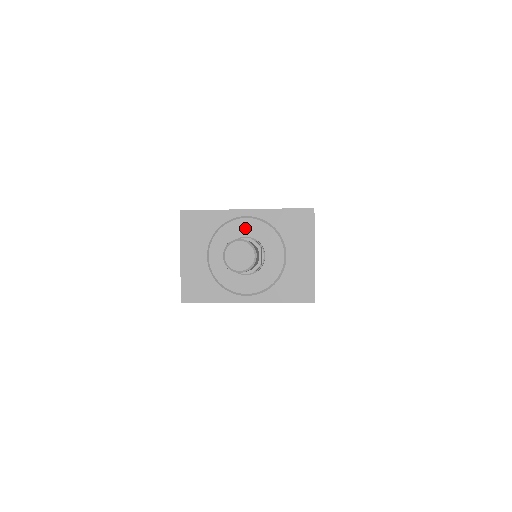
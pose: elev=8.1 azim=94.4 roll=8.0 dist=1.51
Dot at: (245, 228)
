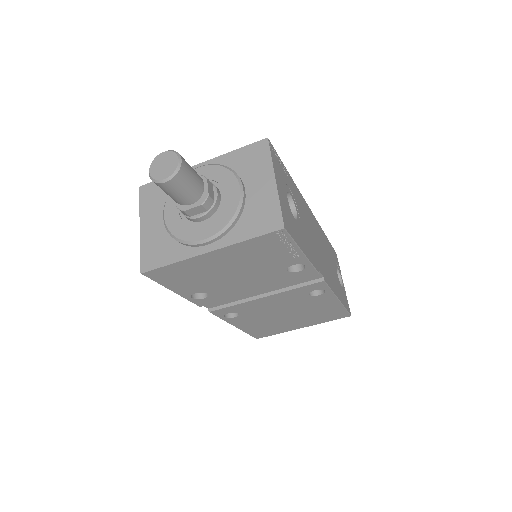
Dot at: occluded
